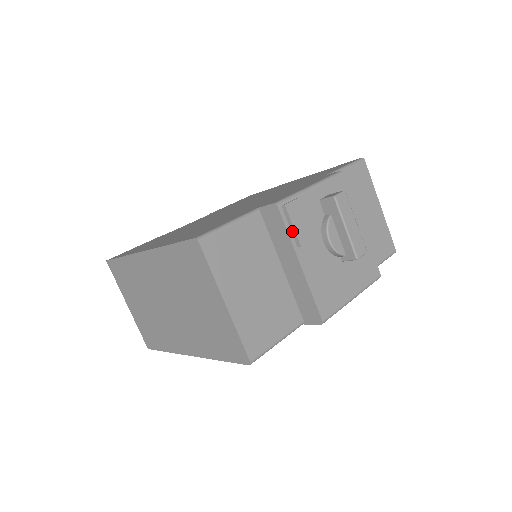
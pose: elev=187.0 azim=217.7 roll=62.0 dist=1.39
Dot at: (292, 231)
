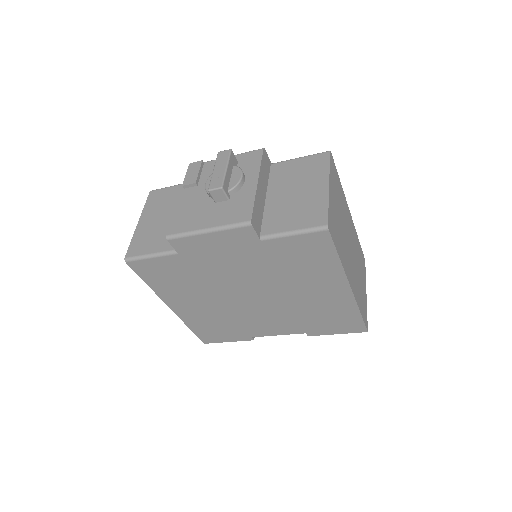
Dot at: occluded
